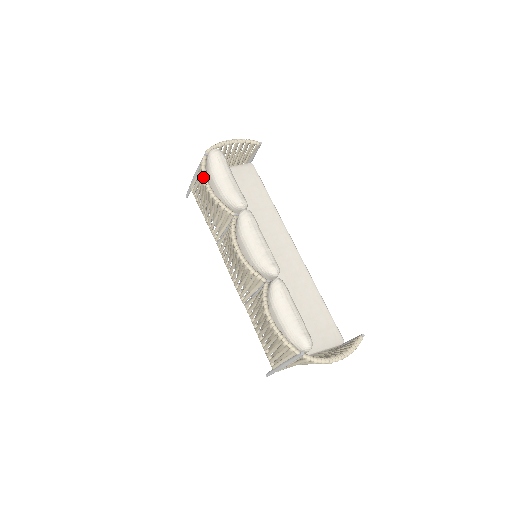
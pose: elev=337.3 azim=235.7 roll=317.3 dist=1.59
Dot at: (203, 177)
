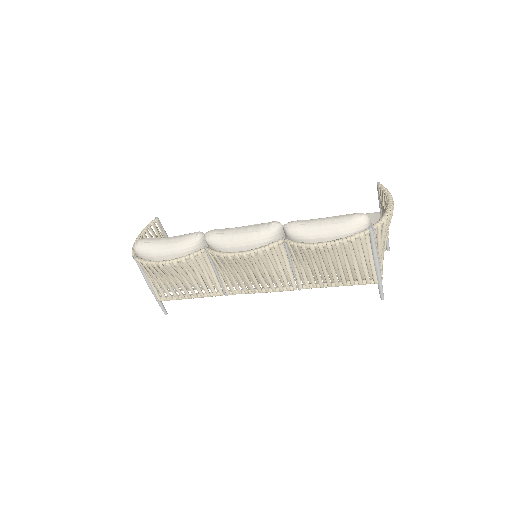
Dot at: (153, 264)
